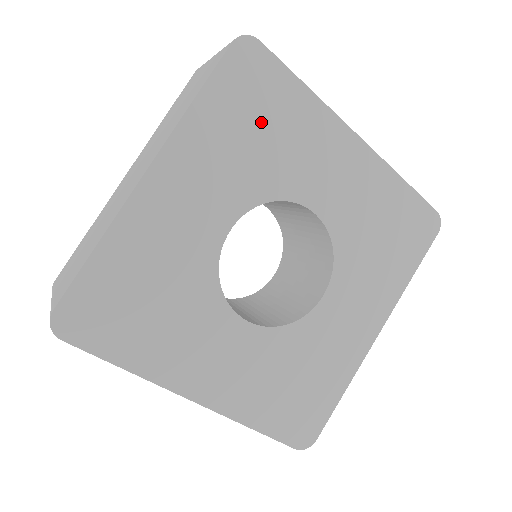
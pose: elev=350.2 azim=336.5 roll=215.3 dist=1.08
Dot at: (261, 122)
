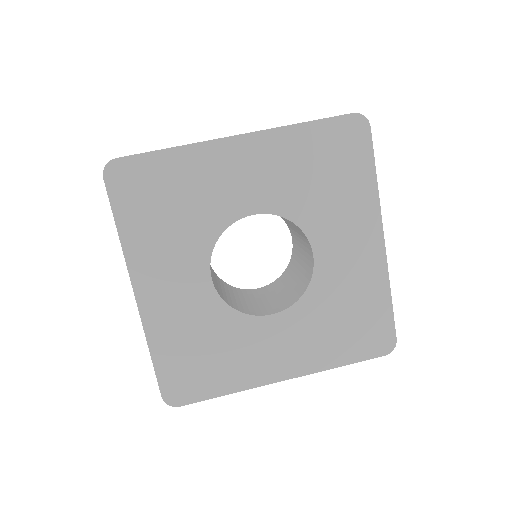
Dot at: (166, 201)
